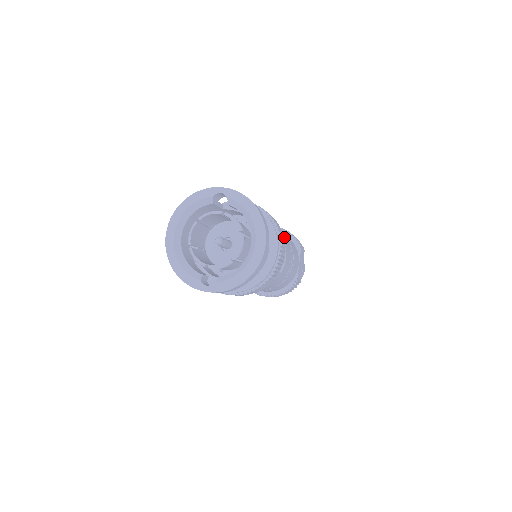
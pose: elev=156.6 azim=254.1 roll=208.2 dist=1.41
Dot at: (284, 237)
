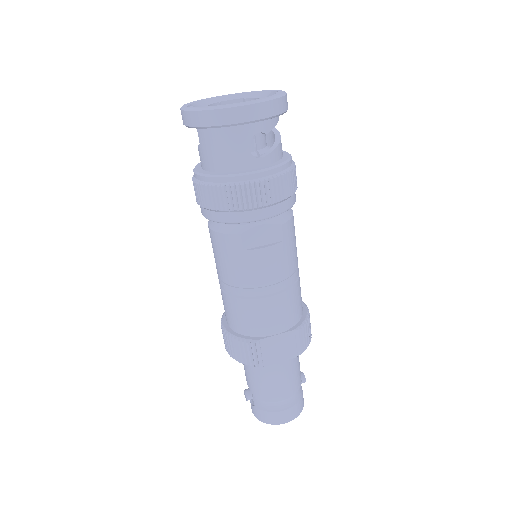
Dot at: (290, 254)
